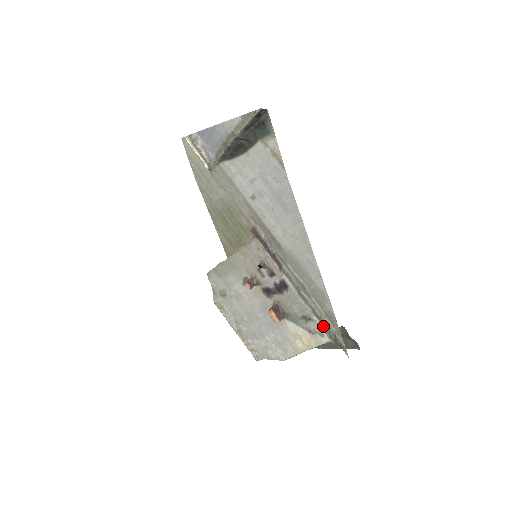
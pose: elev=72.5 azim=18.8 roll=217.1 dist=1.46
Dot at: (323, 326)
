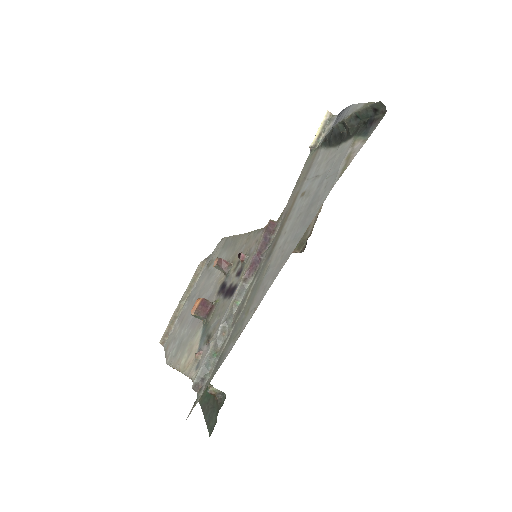
Dot at: (207, 360)
